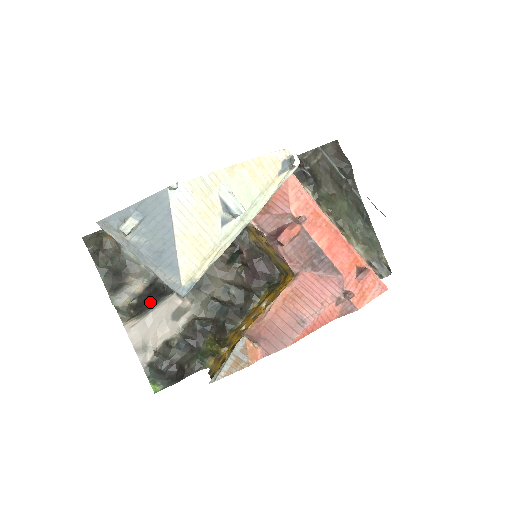
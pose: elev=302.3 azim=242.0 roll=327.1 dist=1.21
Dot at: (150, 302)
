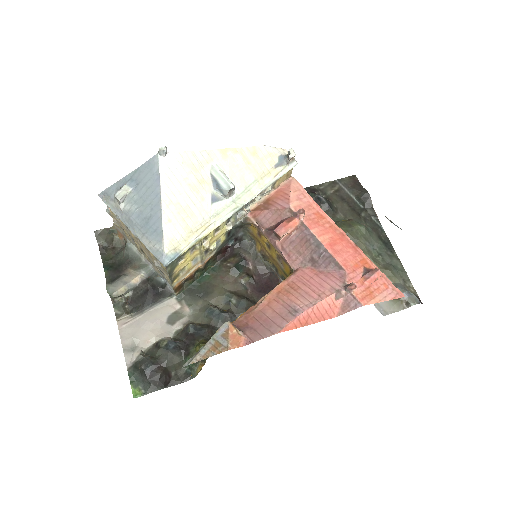
Dot at: (147, 300)
